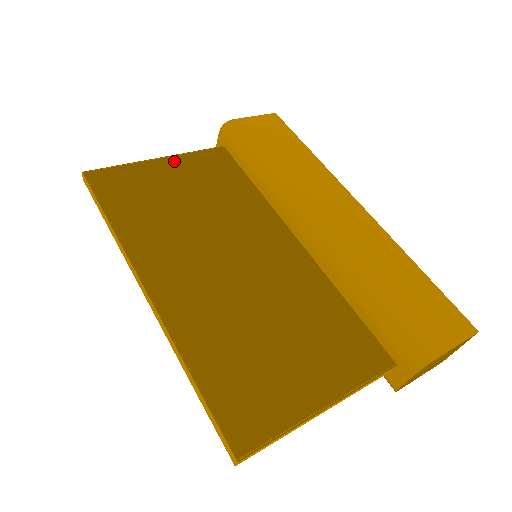
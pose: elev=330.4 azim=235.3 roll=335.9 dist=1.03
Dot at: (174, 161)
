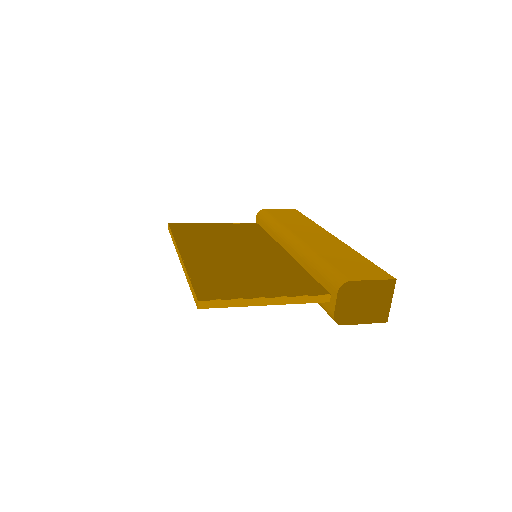
Dot at: (223, 225)
